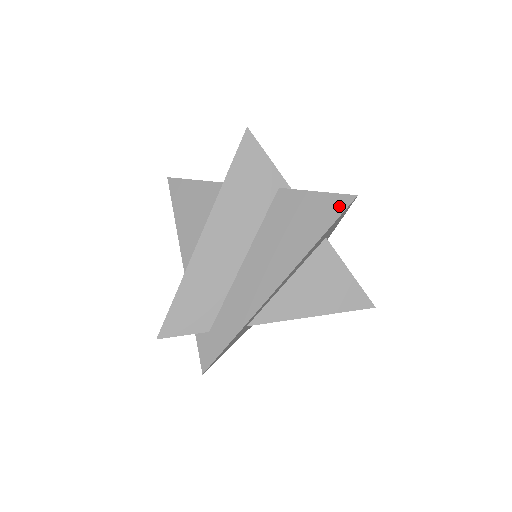
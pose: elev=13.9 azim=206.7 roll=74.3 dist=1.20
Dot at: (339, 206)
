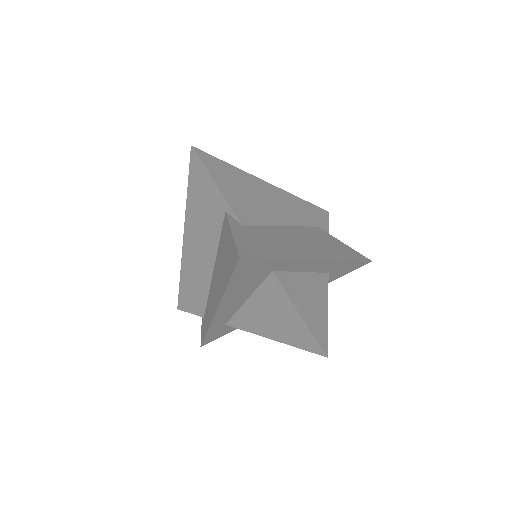
Dot at: (234, 260)
